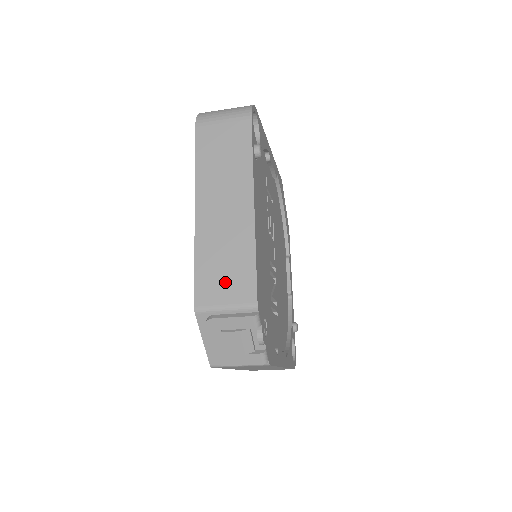
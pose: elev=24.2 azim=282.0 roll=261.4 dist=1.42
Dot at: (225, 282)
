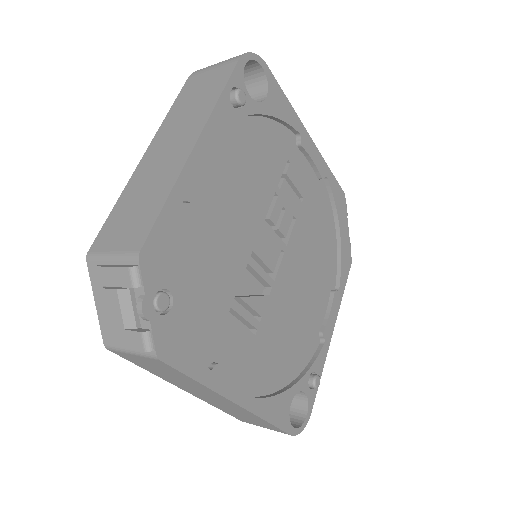
Dot at: (126, 226)
